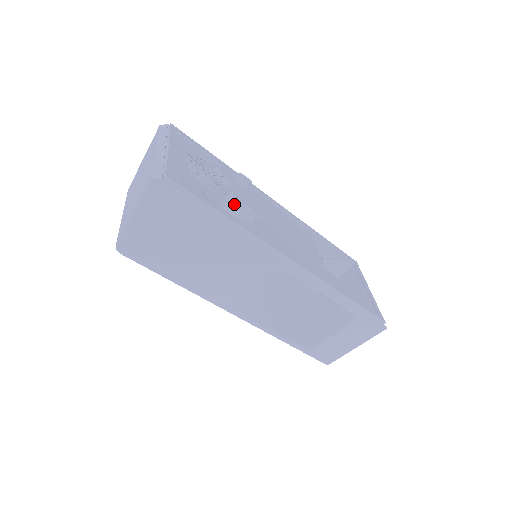
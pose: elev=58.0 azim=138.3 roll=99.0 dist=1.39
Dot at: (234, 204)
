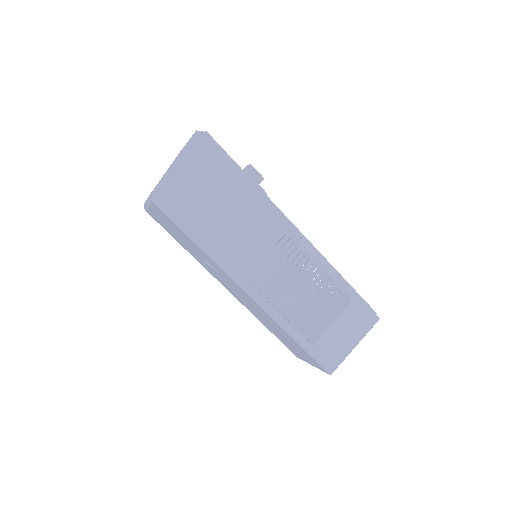
Dot at: (251, 171)
